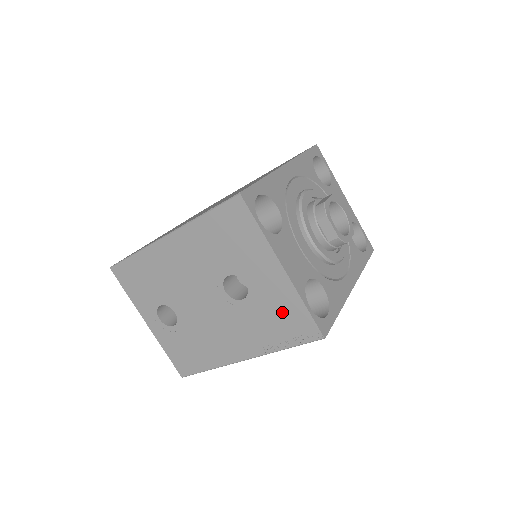
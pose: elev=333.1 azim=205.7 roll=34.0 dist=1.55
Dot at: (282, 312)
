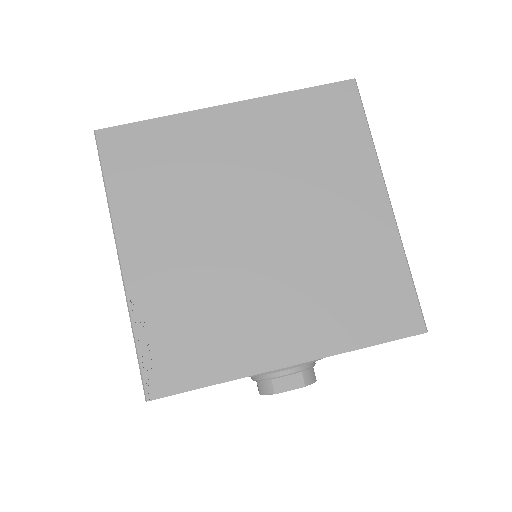
Dot at: occluded
